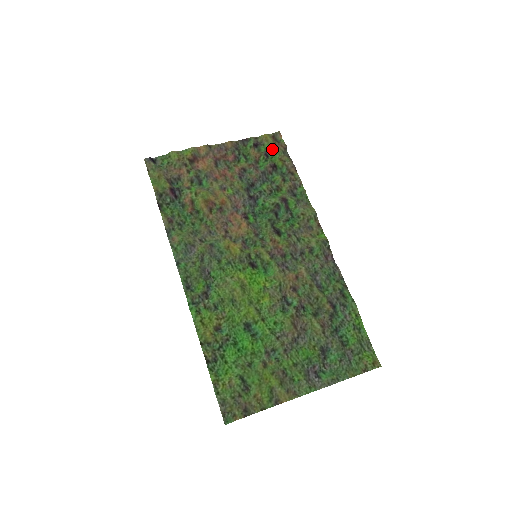
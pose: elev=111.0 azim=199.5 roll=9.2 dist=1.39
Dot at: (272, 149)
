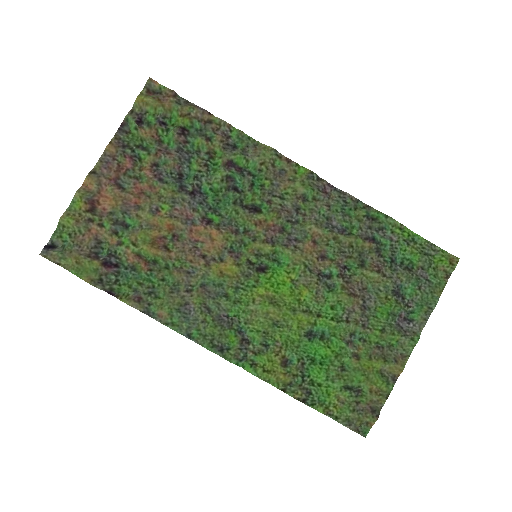
Dot at: (161, 110)
